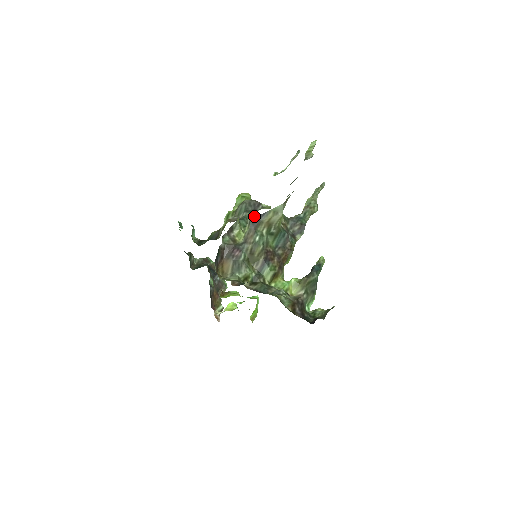
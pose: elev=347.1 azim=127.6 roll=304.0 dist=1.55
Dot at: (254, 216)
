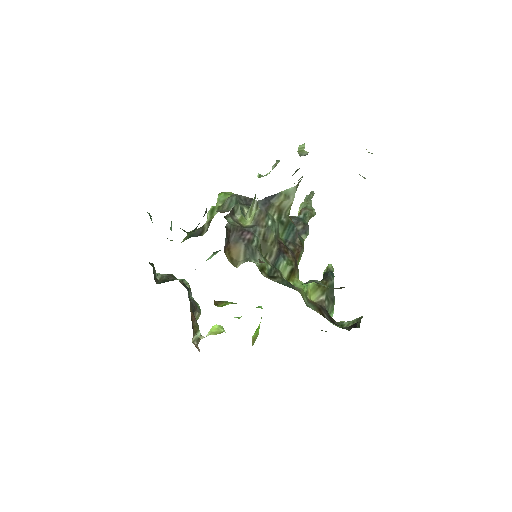
Dot at: occluded
